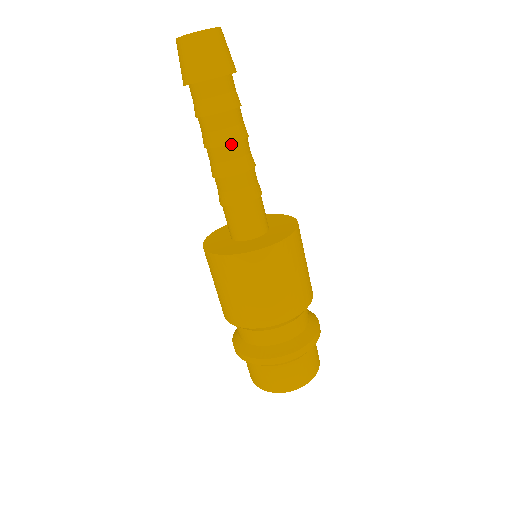
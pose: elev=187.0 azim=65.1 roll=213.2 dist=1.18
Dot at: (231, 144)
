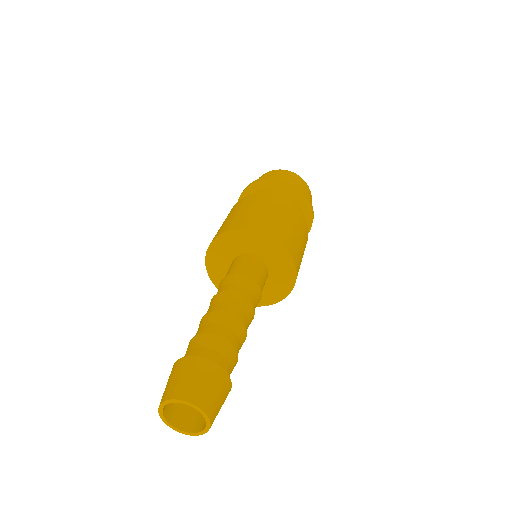
Dot at: occluded
